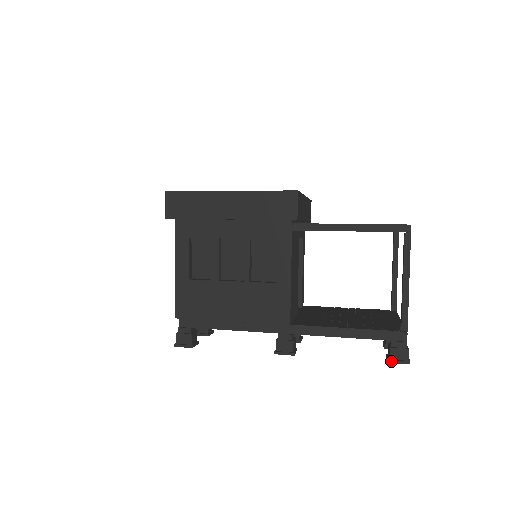
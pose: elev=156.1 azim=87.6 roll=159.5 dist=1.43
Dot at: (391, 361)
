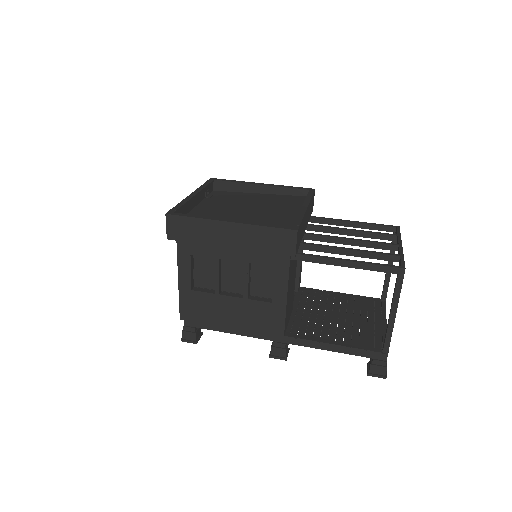
Dot at: (370, 375)
